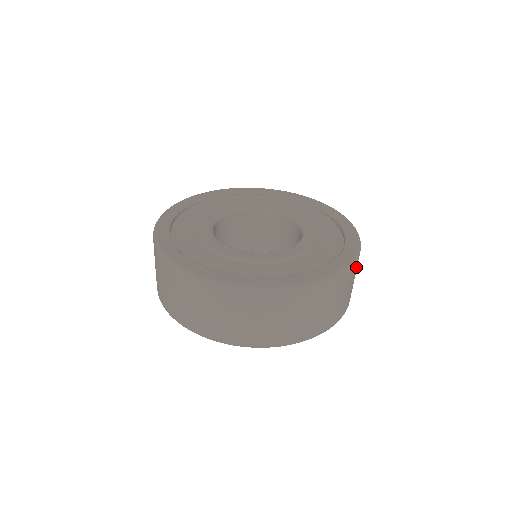
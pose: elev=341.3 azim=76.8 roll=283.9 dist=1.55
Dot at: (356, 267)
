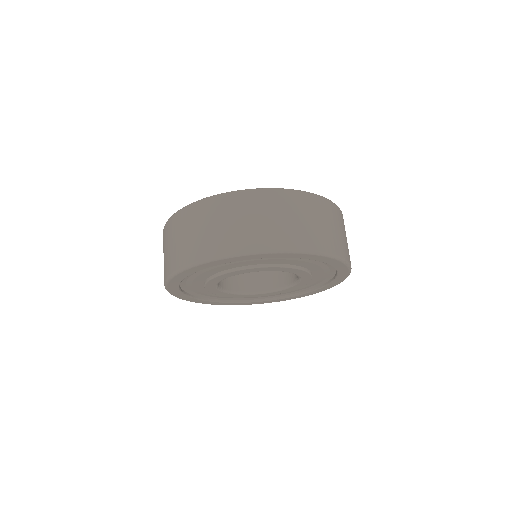
Dot at: (295, 203)
